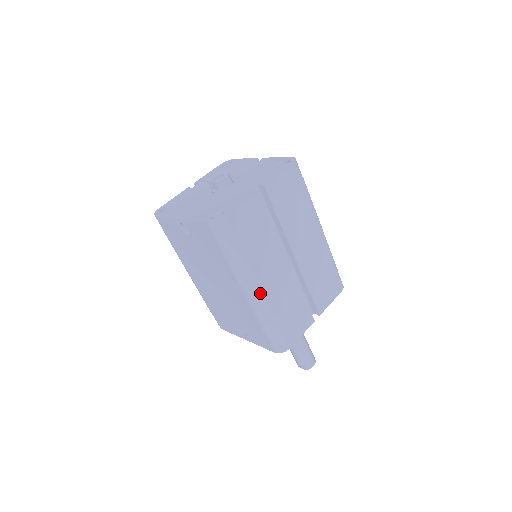
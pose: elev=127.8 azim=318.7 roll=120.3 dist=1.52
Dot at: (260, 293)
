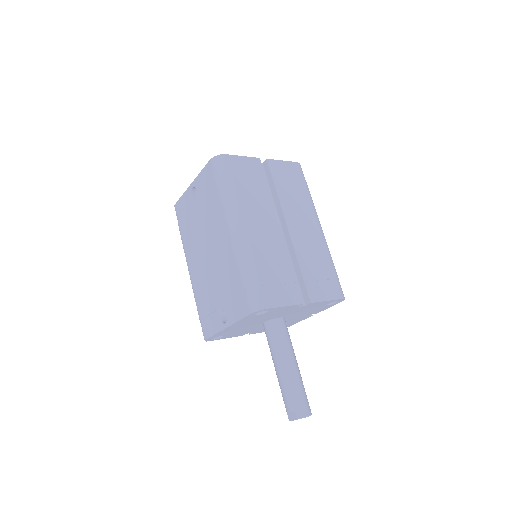
Dot at: (244, 230)
